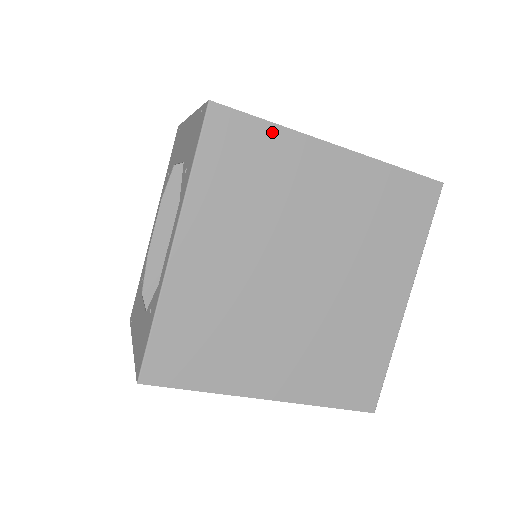
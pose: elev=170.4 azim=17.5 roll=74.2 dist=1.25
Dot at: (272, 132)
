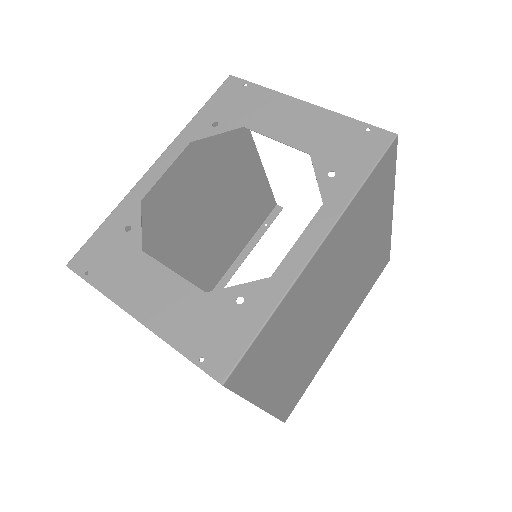
Dot at: (391, 182)
